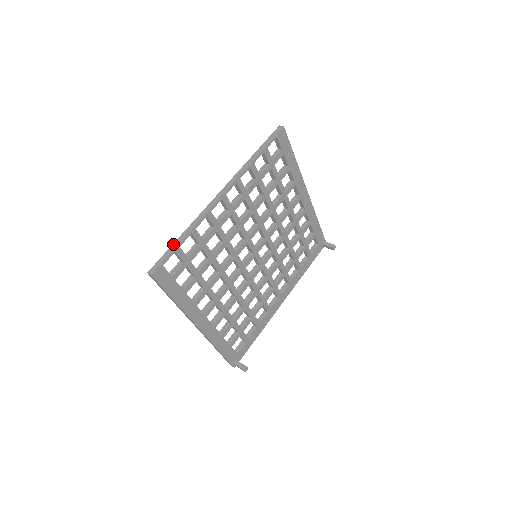
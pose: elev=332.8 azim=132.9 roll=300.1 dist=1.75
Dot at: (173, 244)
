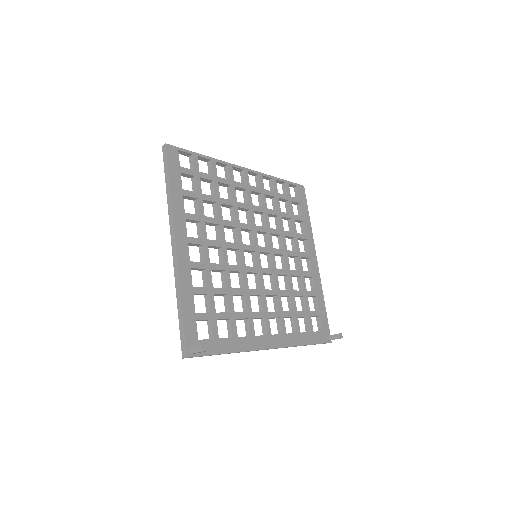
Dot at: occluded
